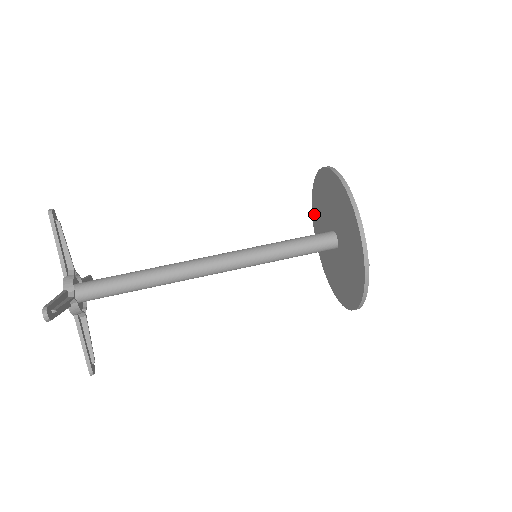
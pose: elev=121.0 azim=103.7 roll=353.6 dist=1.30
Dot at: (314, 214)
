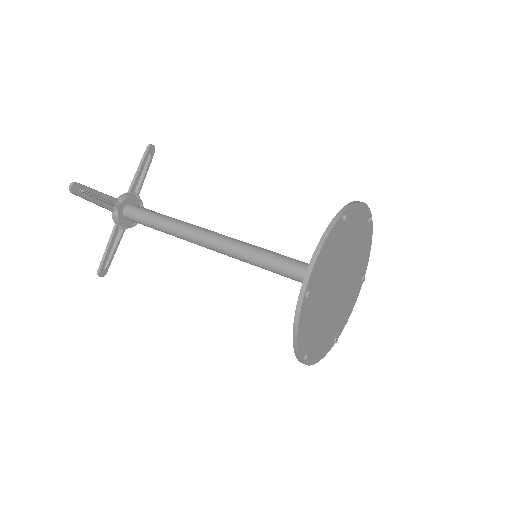
Dot at: occluded
